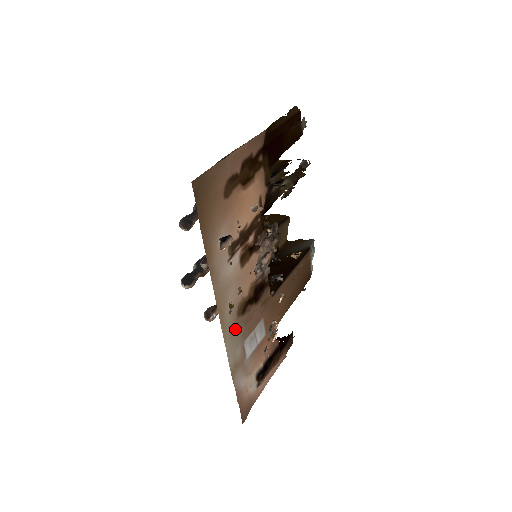
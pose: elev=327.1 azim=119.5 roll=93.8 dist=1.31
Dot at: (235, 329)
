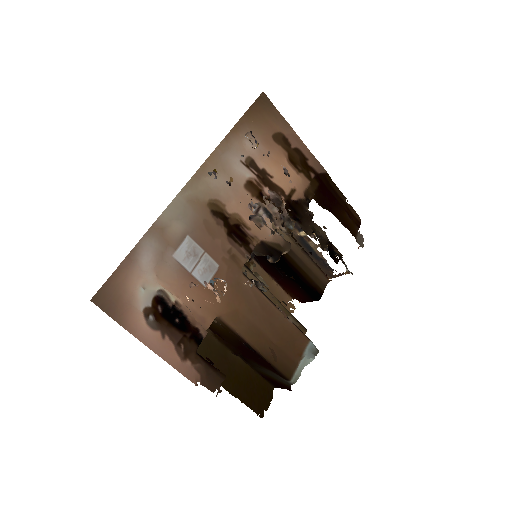
Dot at: (196, 206)
